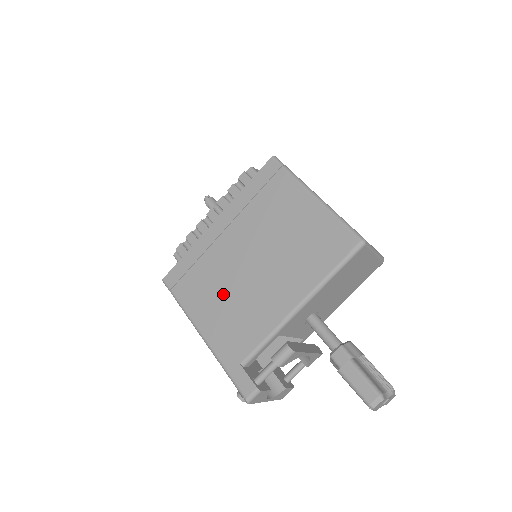
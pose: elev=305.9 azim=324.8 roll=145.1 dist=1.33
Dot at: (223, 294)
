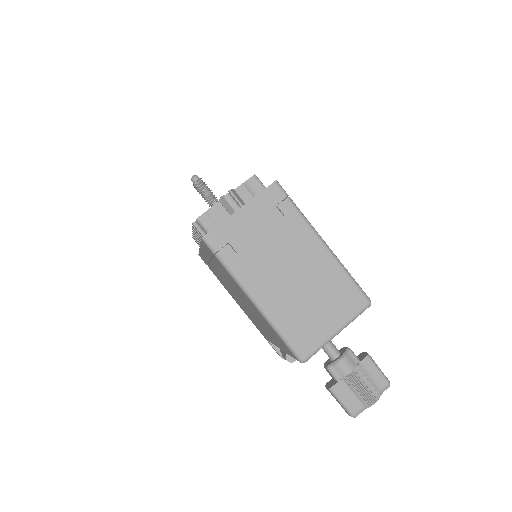
Dot at: (236, 299)
